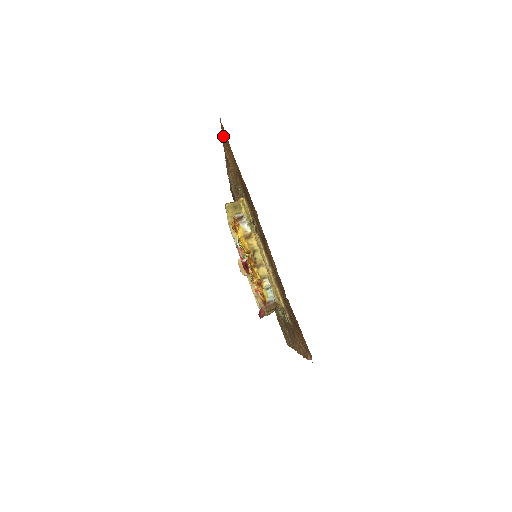
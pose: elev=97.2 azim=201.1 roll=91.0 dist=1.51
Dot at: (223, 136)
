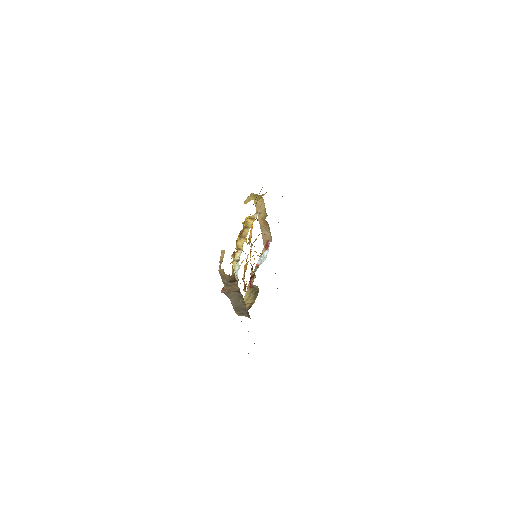
Dot at: occluded
